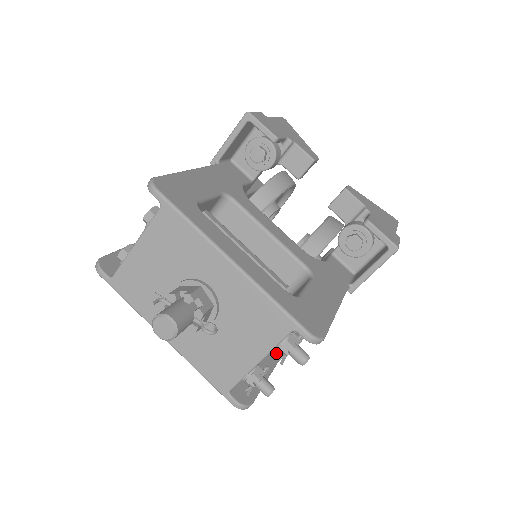
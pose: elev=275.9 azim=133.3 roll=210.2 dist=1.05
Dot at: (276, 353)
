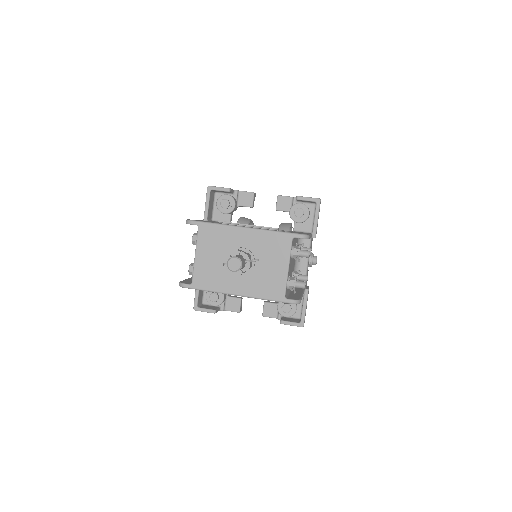
Dot at: (299, 291)
